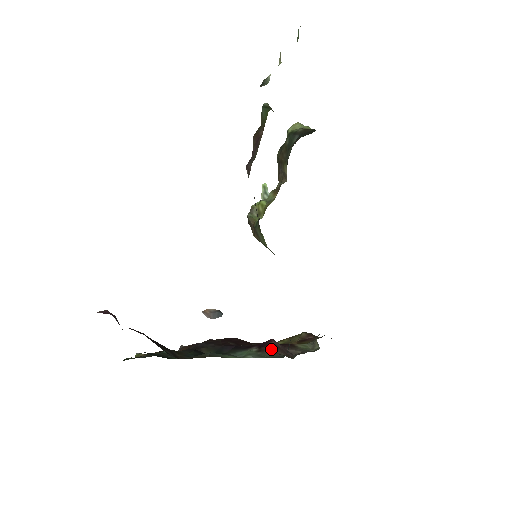
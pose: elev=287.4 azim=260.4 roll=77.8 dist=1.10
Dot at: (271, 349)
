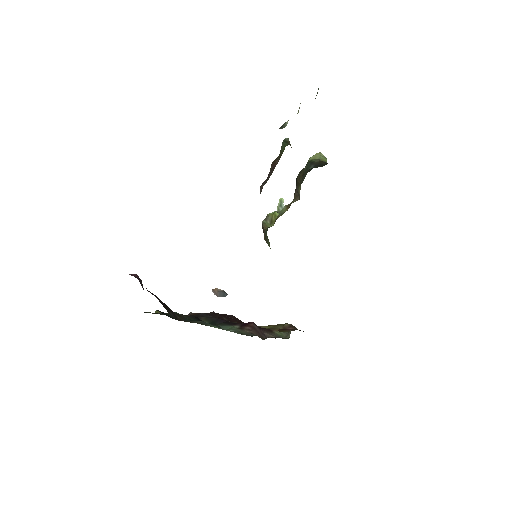
Dot at: (249, 329)
